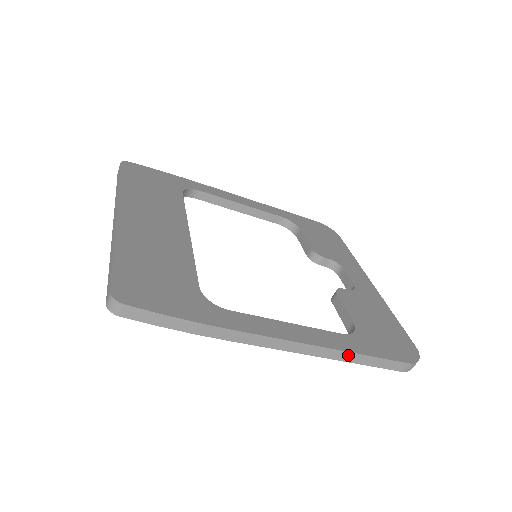
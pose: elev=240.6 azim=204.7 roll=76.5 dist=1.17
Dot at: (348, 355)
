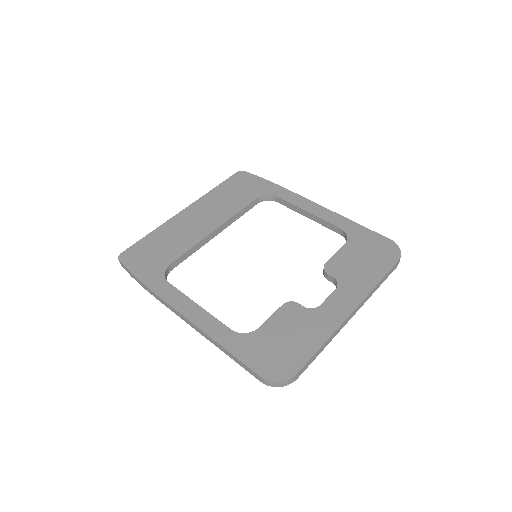
Dot at: (216, 343)
